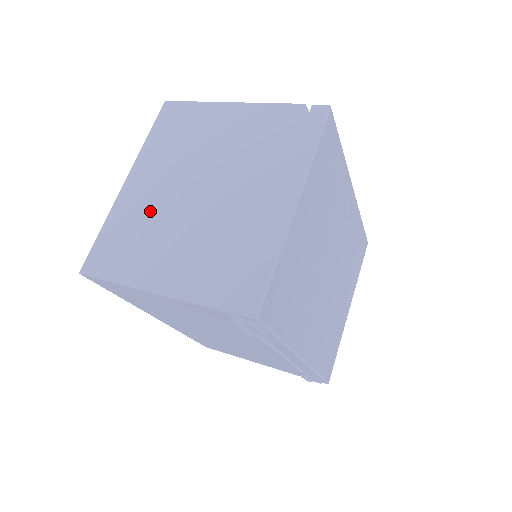
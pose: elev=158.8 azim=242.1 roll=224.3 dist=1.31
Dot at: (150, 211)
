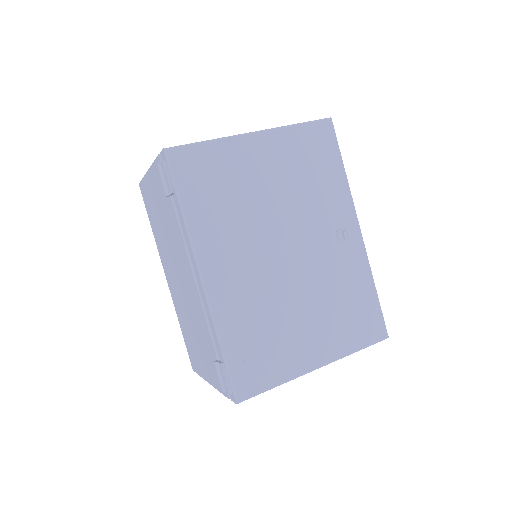
Dot at: occluded
